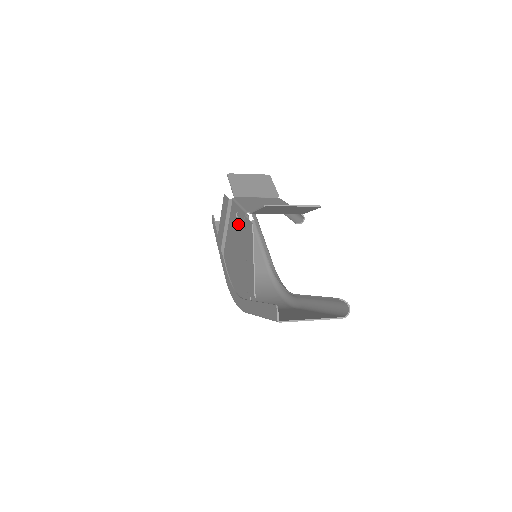
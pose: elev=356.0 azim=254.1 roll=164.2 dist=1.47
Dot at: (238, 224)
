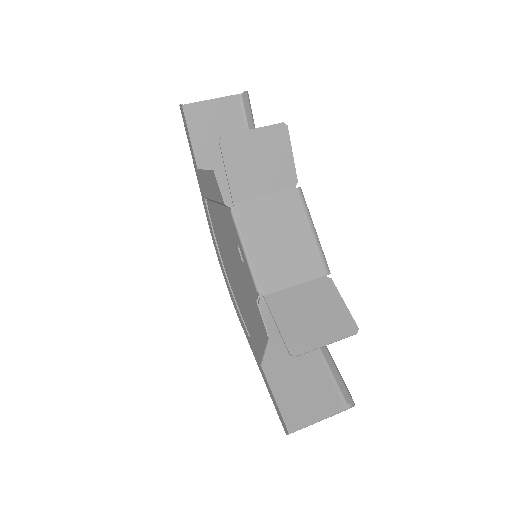
Dot at: (239, 256)
